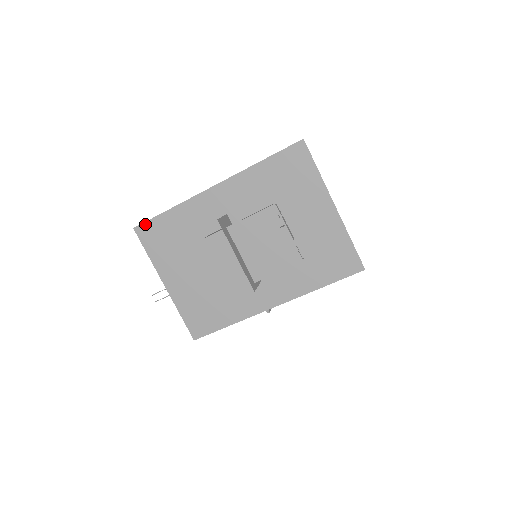
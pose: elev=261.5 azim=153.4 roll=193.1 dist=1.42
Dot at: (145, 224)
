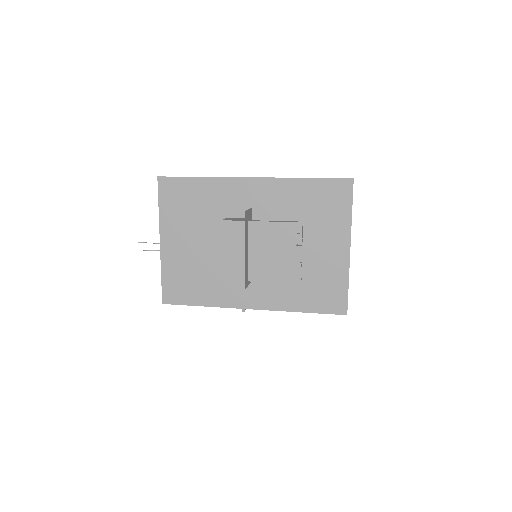
Dot at: (171, 178)
